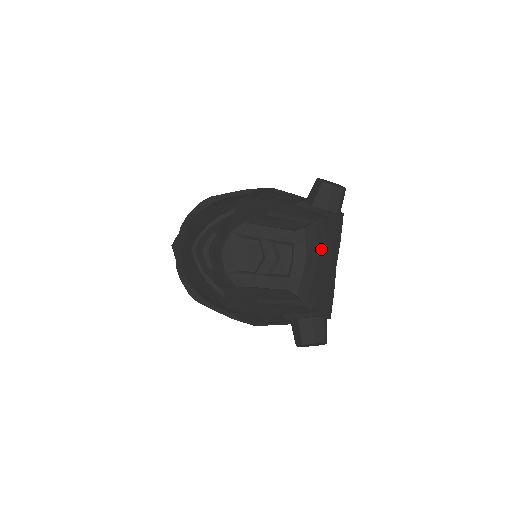
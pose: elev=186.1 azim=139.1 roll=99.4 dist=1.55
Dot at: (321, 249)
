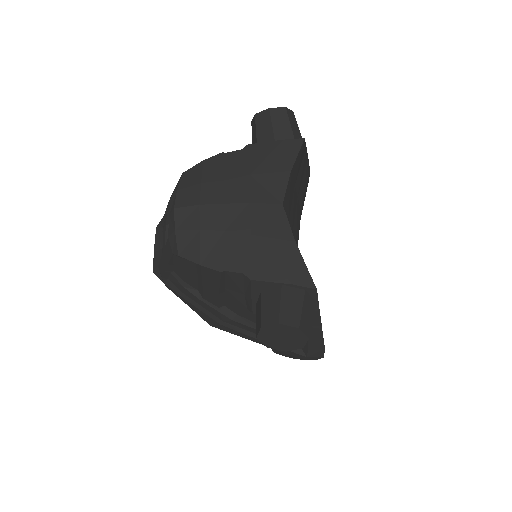
Dot at: (212, 187)
